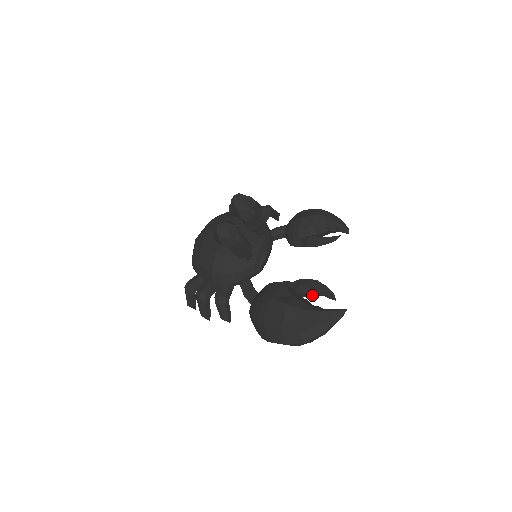
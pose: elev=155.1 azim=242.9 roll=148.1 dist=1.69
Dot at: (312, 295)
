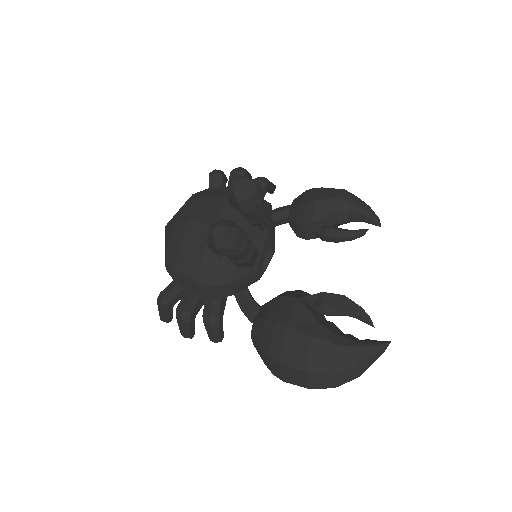
Dot at: (338, 315)
